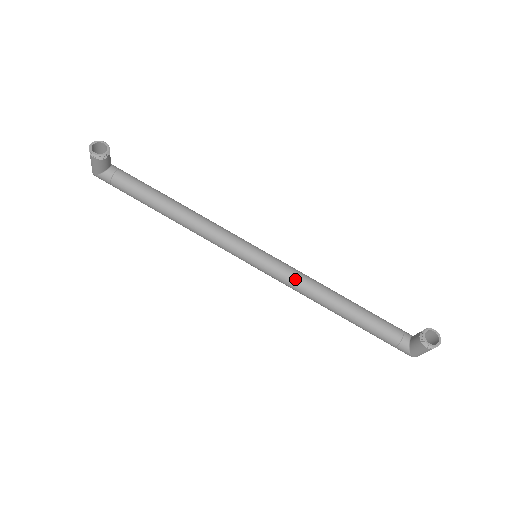
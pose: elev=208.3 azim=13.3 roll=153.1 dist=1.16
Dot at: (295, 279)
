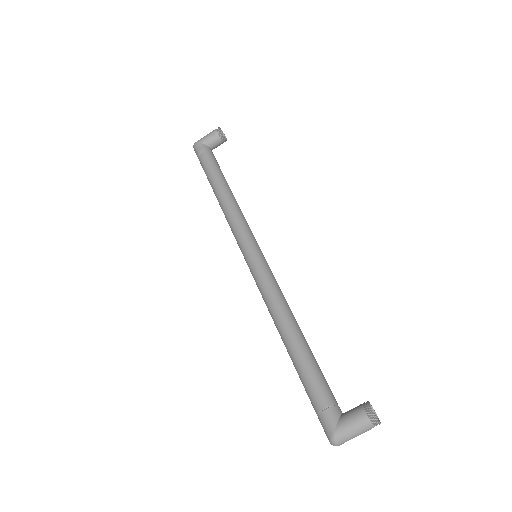
Dot at: (277, 286)
